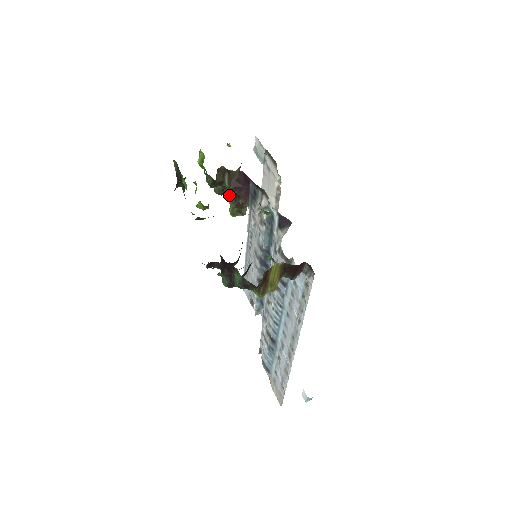
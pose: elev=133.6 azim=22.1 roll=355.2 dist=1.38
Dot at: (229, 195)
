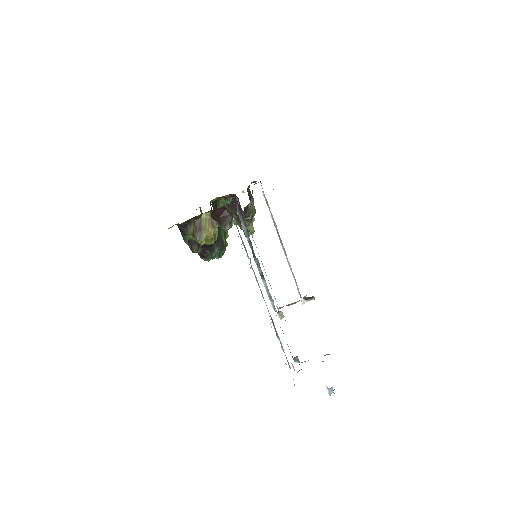
Dot at: (232, 216)
